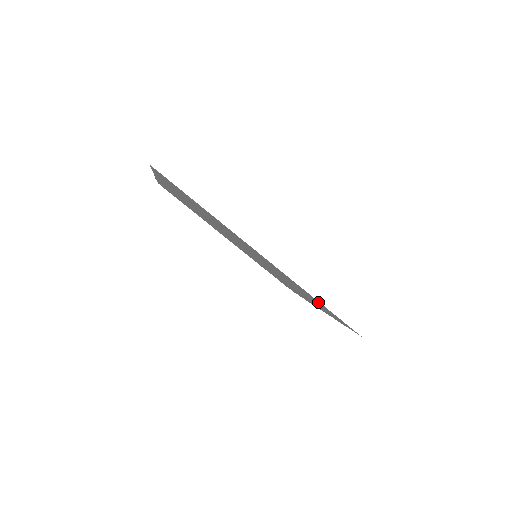
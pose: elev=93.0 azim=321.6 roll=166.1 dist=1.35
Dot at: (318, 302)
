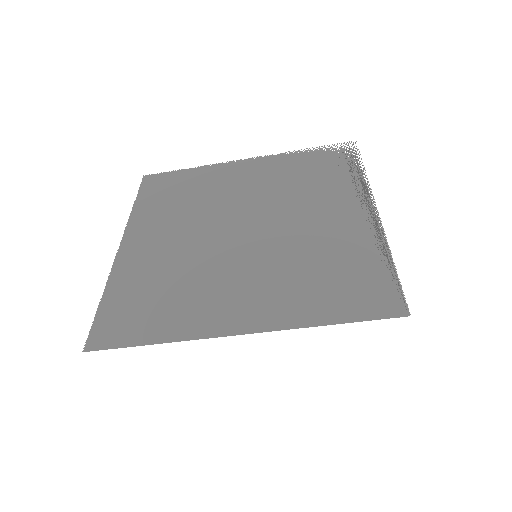
Dot at: (334, 310)
